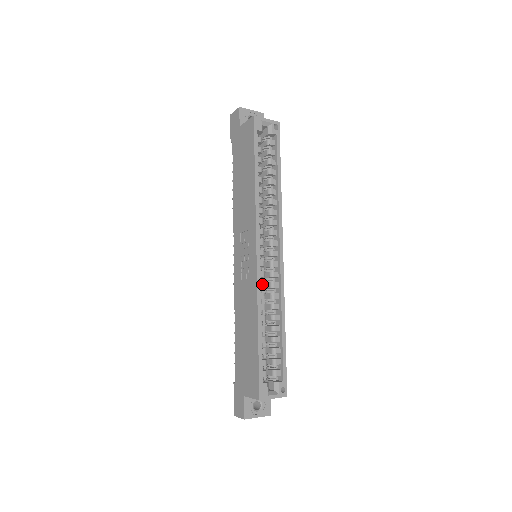
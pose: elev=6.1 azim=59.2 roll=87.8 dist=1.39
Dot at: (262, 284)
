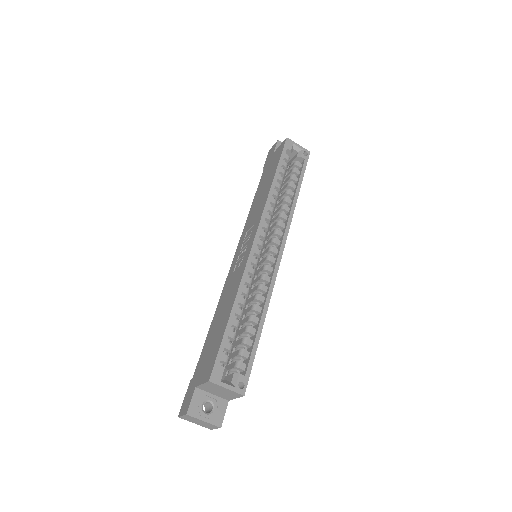
Dot at: (252, 270)
